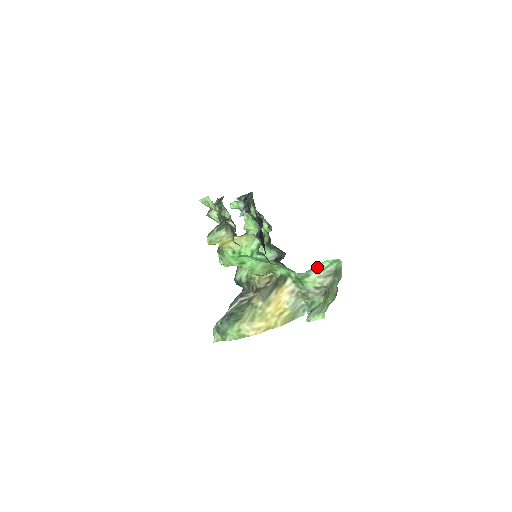
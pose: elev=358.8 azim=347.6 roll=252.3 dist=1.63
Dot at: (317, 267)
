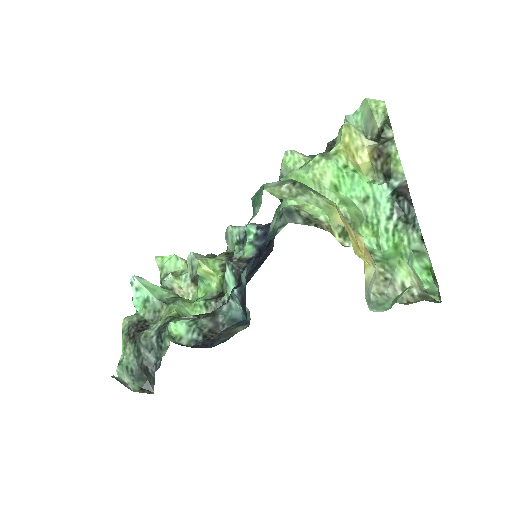
Dot at: (413, 268)
